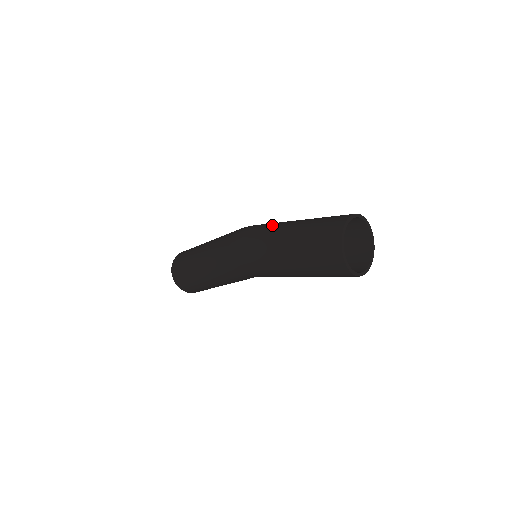
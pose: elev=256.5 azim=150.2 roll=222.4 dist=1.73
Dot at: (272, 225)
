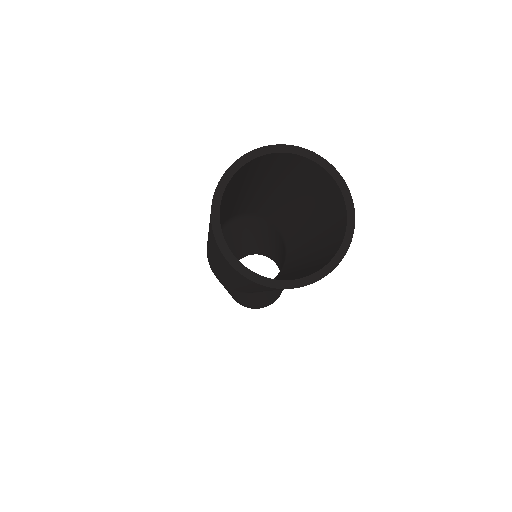
Dot at: occluded
